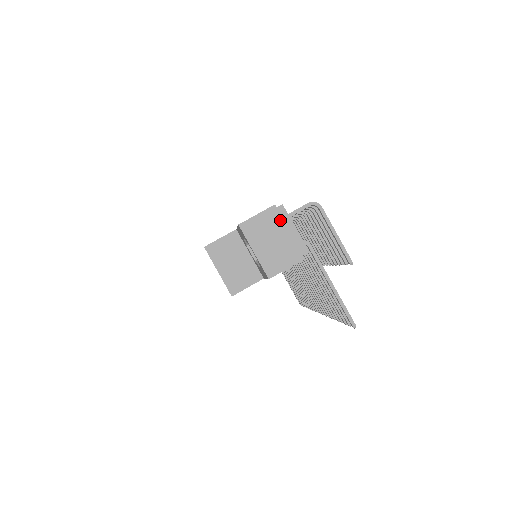
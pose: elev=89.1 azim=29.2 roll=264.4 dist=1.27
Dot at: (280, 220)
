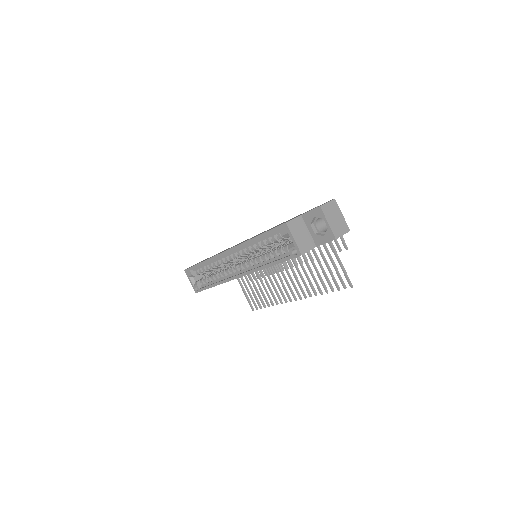
Dot at: (338, 207)
